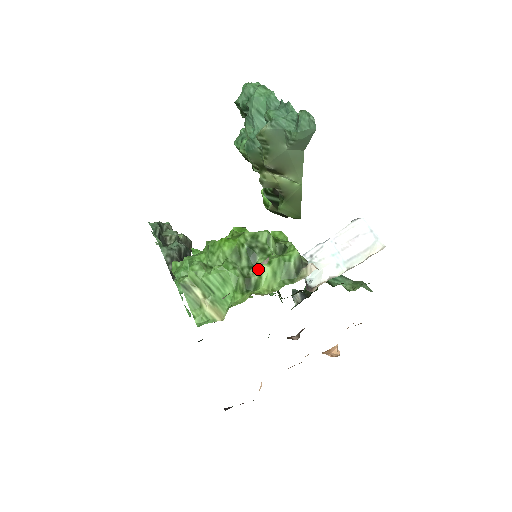
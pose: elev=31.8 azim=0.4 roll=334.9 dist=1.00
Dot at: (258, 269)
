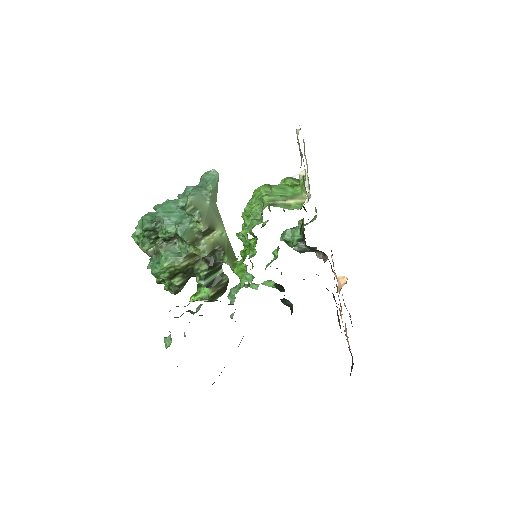
Dot at: occluded
